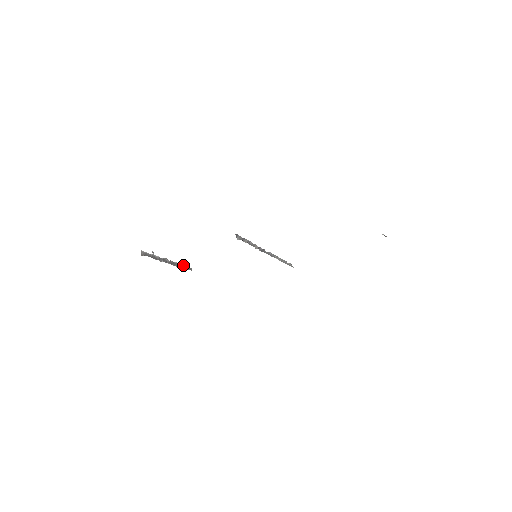
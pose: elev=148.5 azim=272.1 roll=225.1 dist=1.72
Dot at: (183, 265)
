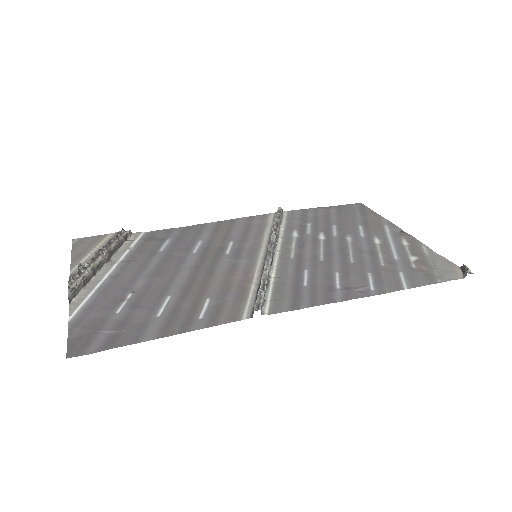
Dot at: (121, 239)
